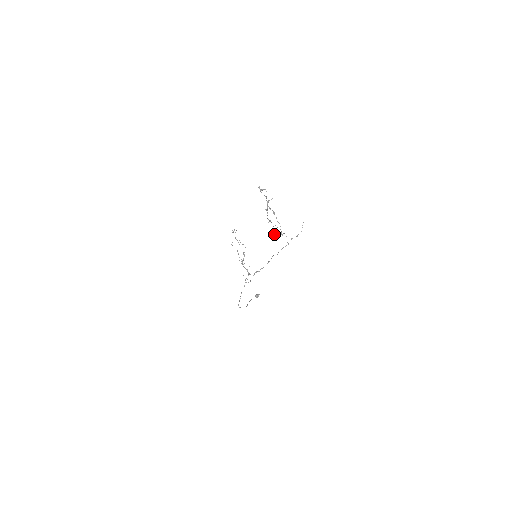
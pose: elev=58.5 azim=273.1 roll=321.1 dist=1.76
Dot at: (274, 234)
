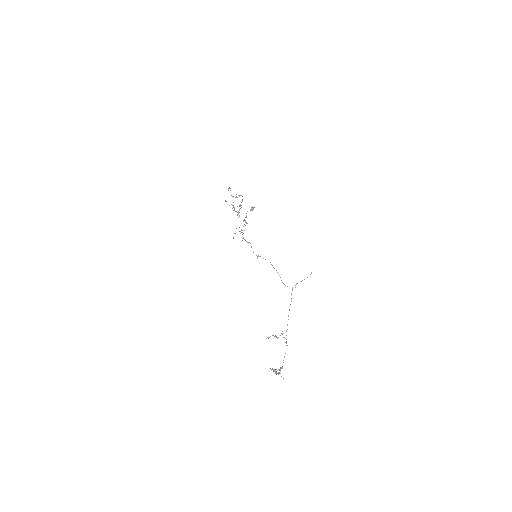
Dot at: (279, 370)
